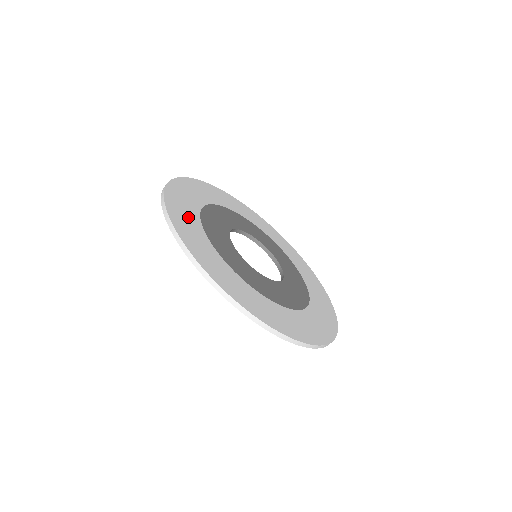
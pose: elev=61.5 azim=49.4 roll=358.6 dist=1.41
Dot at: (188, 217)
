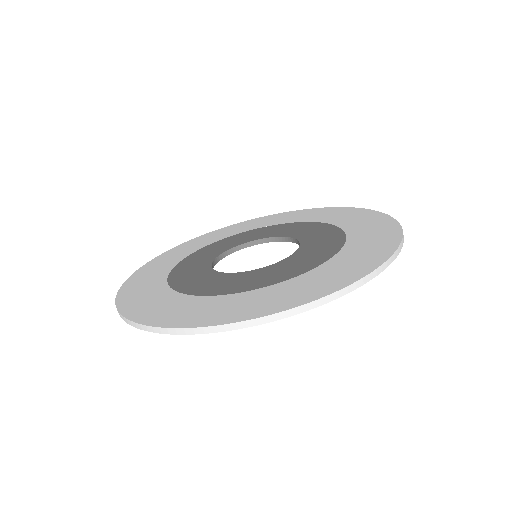
Dot at: (148, 292)
